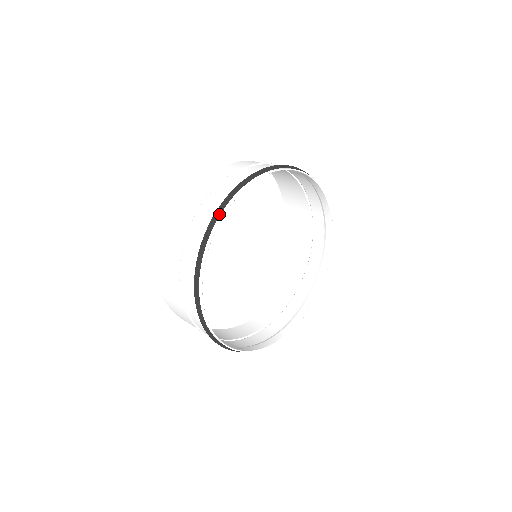
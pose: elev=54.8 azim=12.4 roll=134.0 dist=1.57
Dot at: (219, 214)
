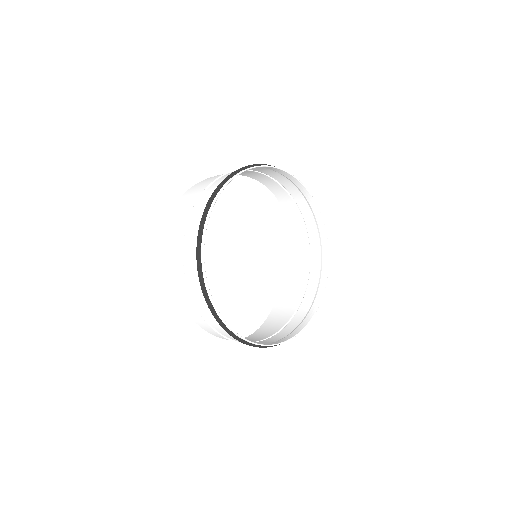
Dot at: occluded
